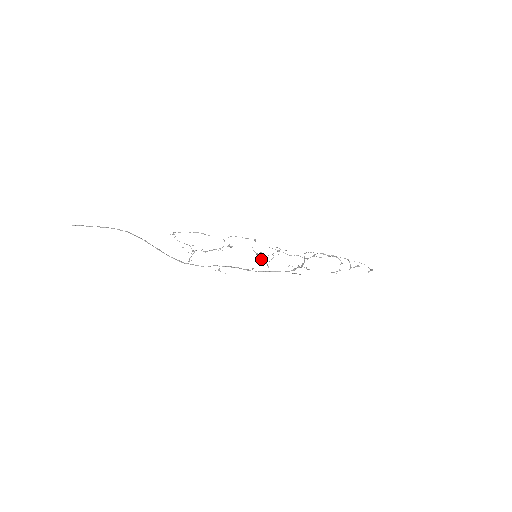
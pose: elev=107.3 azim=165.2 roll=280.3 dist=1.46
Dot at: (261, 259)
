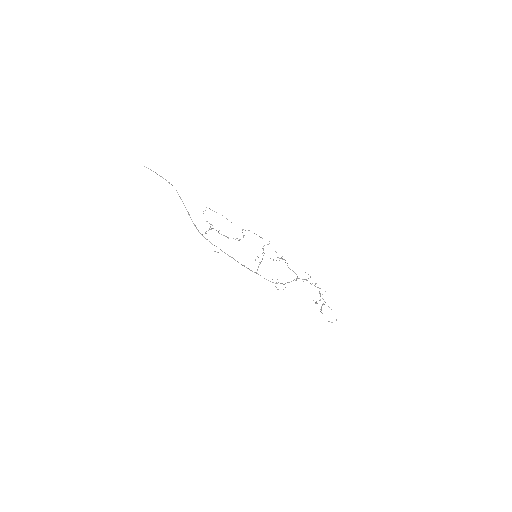
Dot at: occluded
